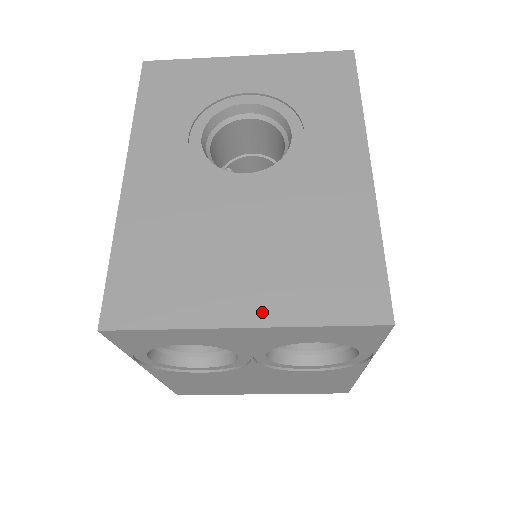
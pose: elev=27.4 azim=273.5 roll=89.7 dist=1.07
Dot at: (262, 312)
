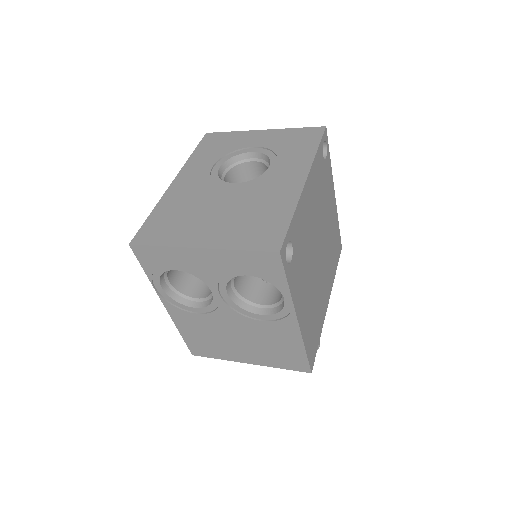
Dot at: (212, 242)
